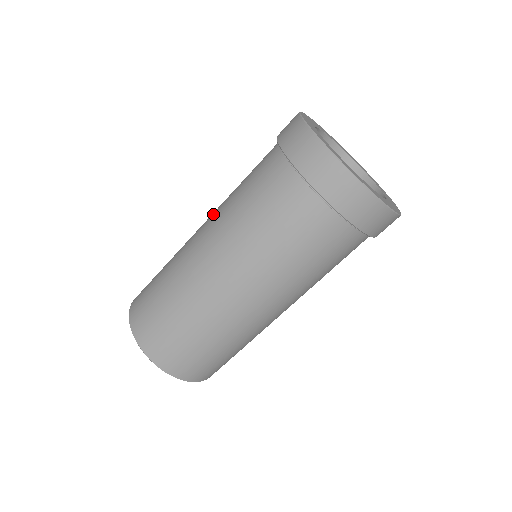
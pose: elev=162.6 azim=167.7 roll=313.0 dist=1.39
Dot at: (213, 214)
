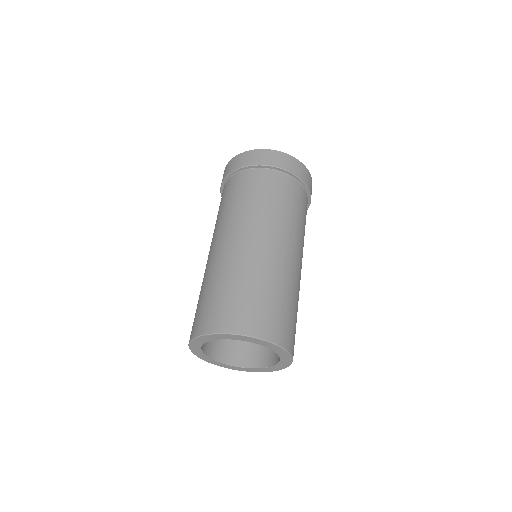
Dot at: (224, 229)
